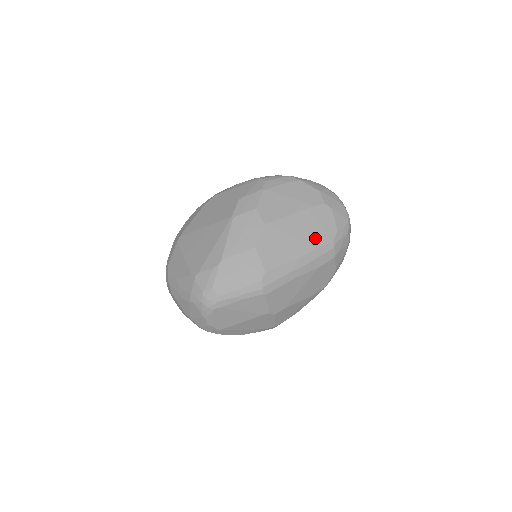
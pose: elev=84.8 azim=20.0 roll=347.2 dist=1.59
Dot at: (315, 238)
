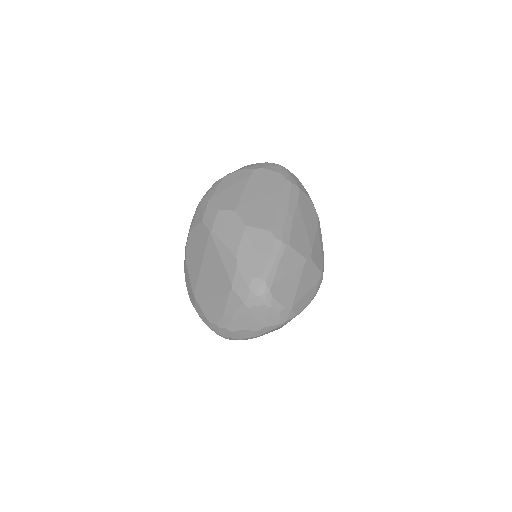
Dot at: (274, 188)
